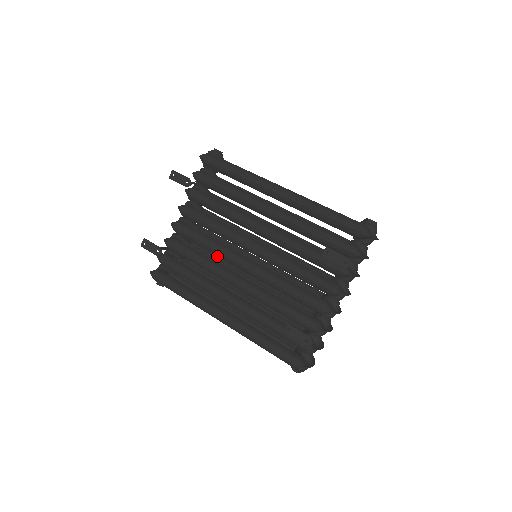
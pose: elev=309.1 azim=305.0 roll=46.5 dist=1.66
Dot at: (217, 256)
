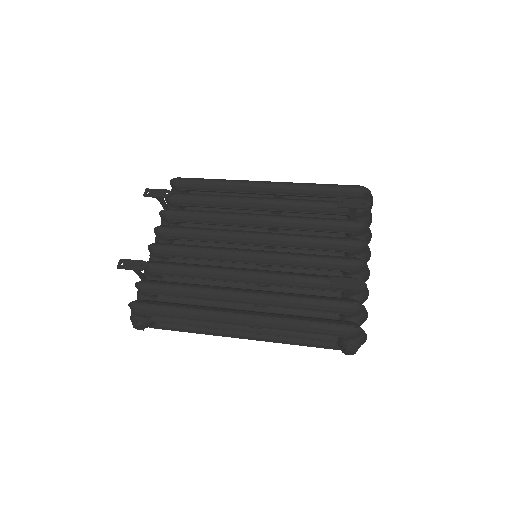
Dot at: occluded
